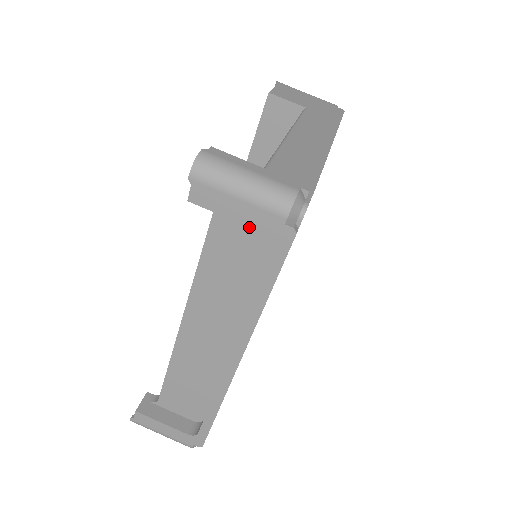
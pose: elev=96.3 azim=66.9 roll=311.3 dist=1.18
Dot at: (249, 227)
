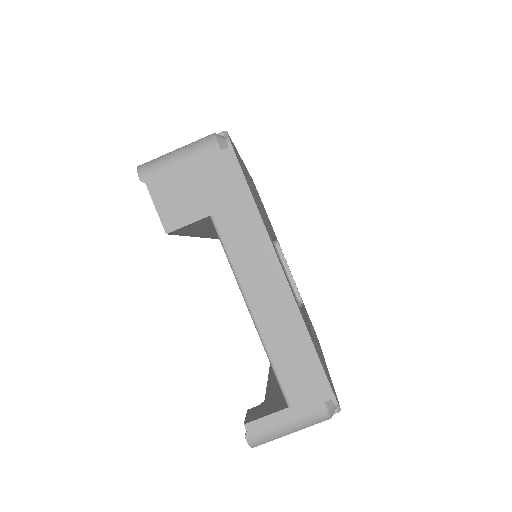
Dot at: occluded
